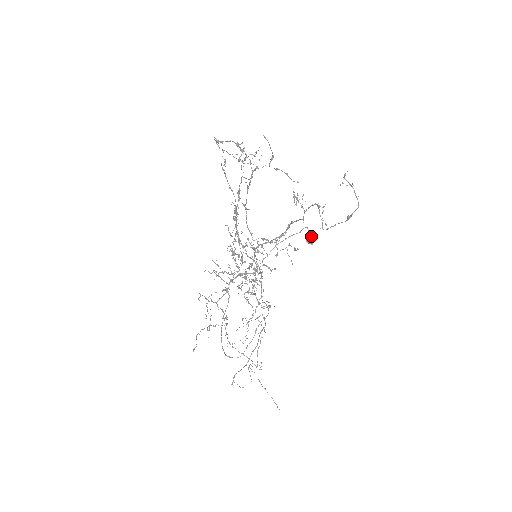
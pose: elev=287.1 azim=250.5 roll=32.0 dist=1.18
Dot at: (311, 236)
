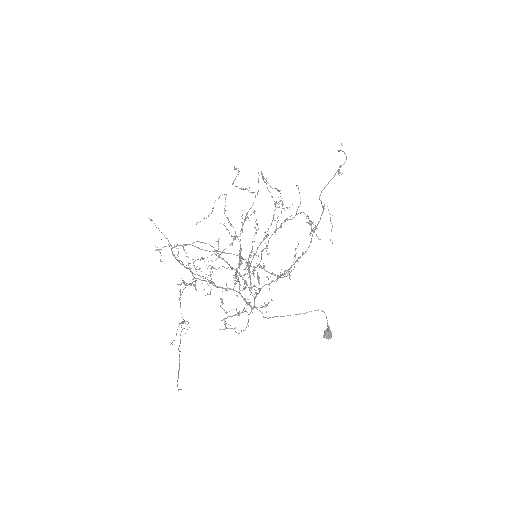
Dot at: (329, 329)
